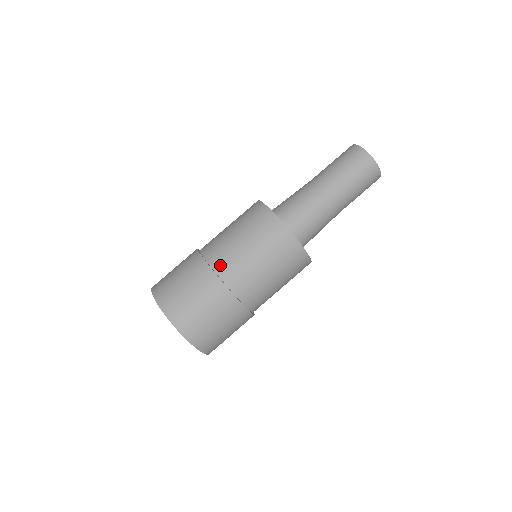
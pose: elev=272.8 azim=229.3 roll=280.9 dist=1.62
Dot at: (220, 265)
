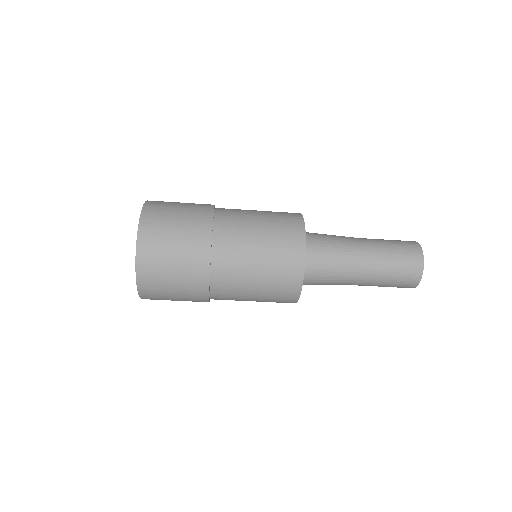
Dot at: (220, 270)
